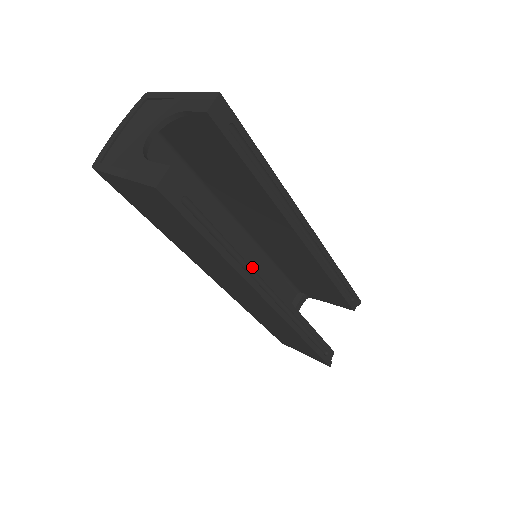
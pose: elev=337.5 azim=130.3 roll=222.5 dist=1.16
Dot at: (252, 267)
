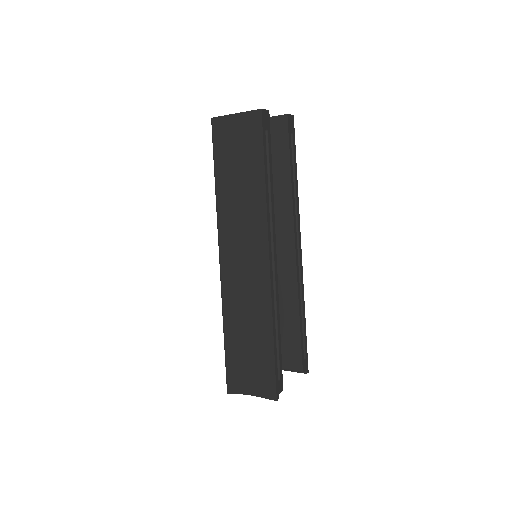
Dot at: (272, 216)
